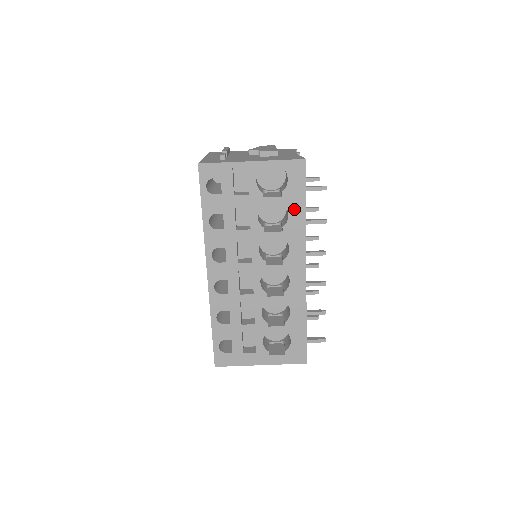
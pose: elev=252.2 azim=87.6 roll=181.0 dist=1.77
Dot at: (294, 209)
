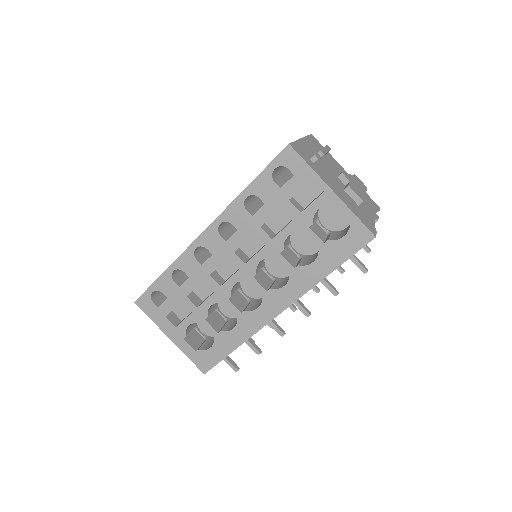
Dot at: (322, 262)
